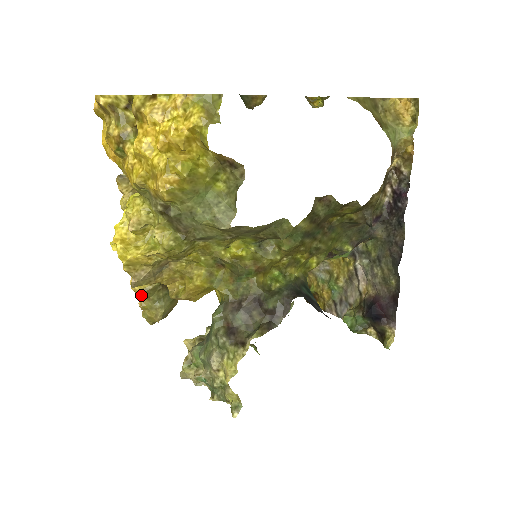
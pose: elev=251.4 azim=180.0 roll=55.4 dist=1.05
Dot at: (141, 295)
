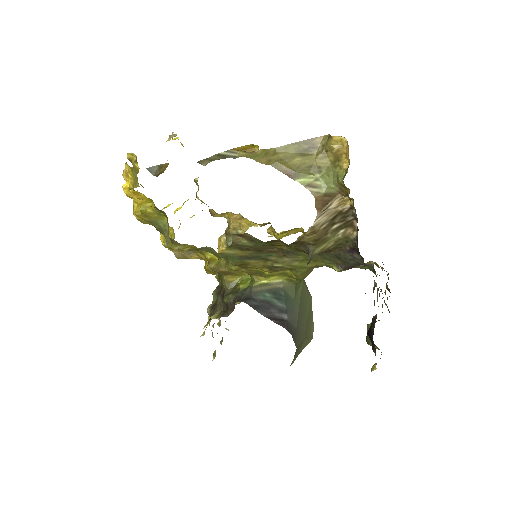
Dot at: occluded
